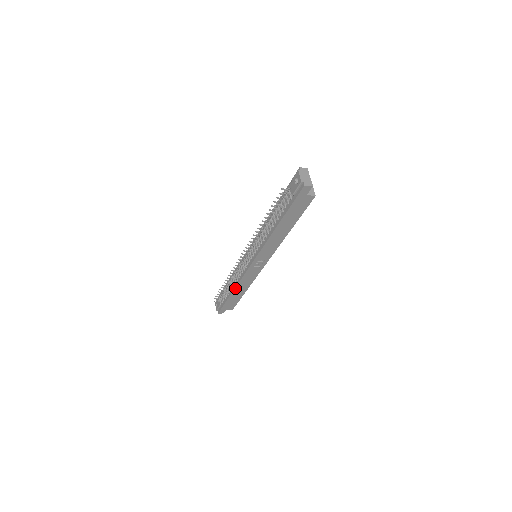
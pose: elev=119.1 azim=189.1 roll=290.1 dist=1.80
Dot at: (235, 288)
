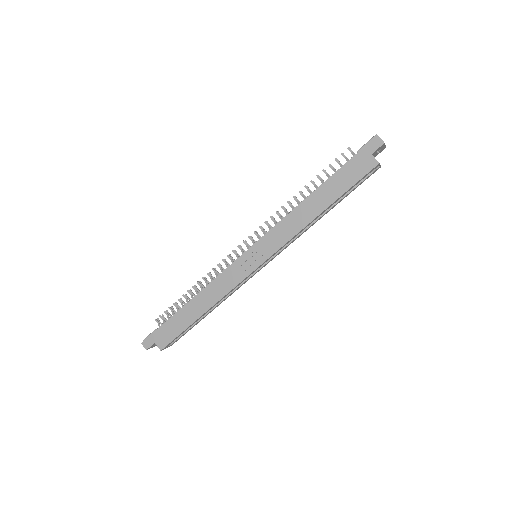
Dot at: (198, 294)
